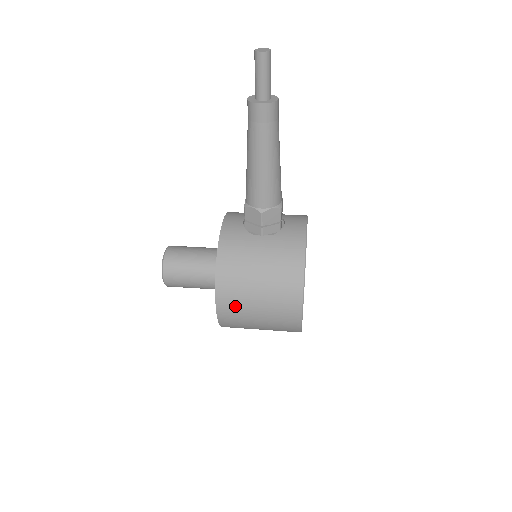
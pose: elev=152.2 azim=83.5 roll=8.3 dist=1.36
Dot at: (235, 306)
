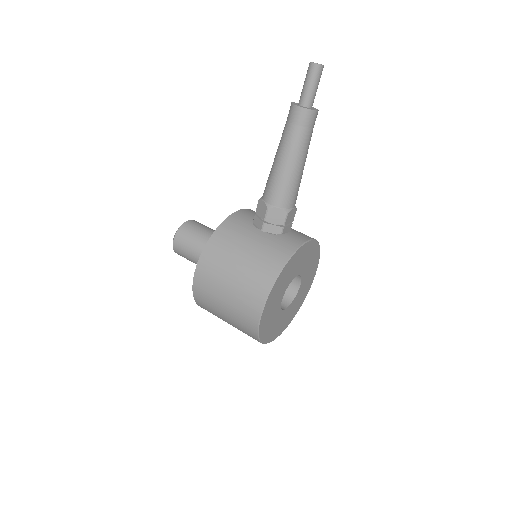
Dot at: (209, 280)
